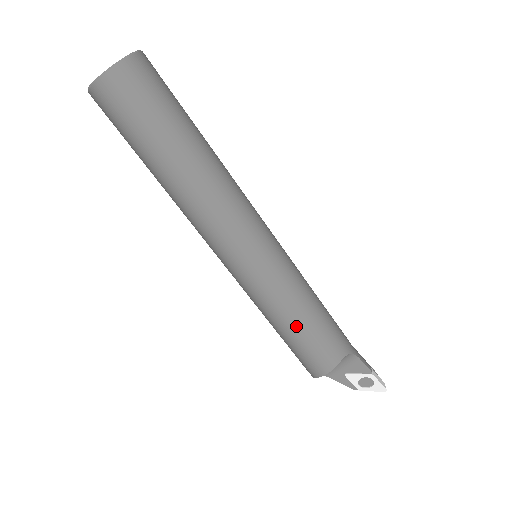
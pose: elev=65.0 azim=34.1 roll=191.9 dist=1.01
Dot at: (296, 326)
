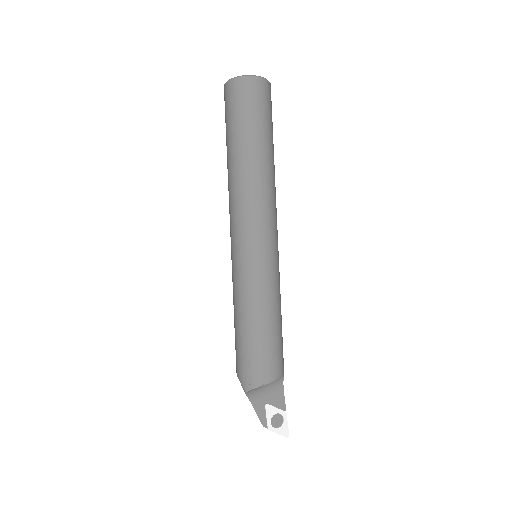
Dot at: (271, 321)
